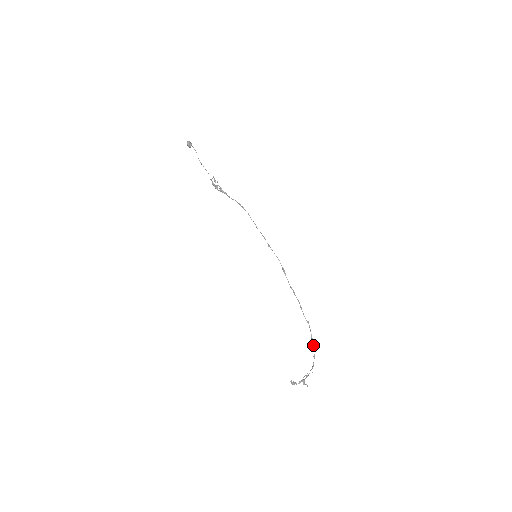
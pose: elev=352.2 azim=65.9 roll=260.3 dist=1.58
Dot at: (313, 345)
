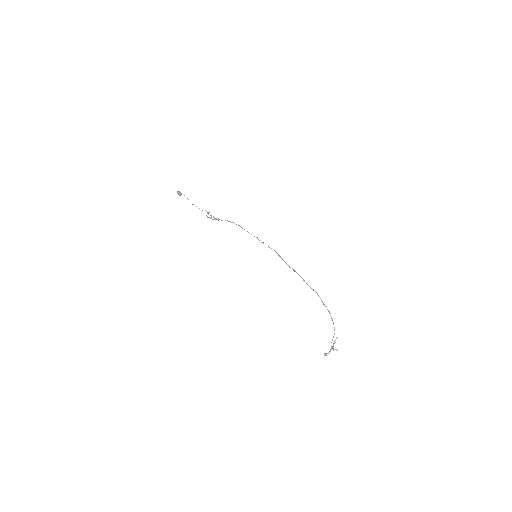
Dot at: occluded
